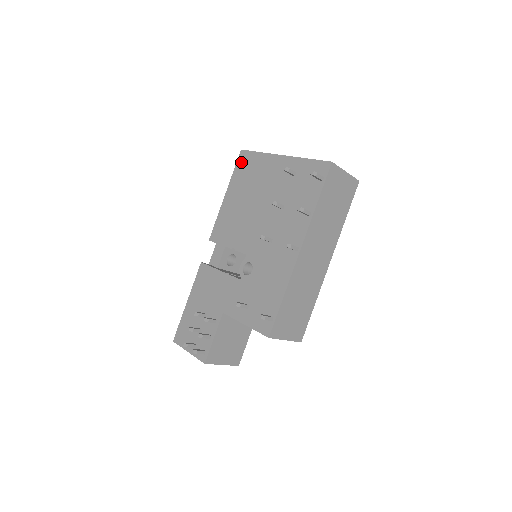
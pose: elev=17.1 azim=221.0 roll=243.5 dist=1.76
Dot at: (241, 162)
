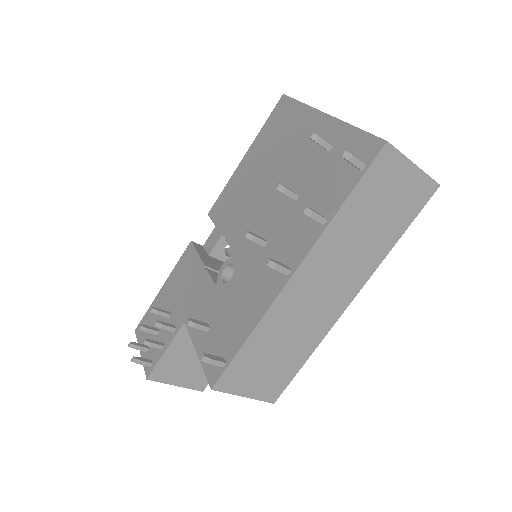
Dot at: (276, 113)
